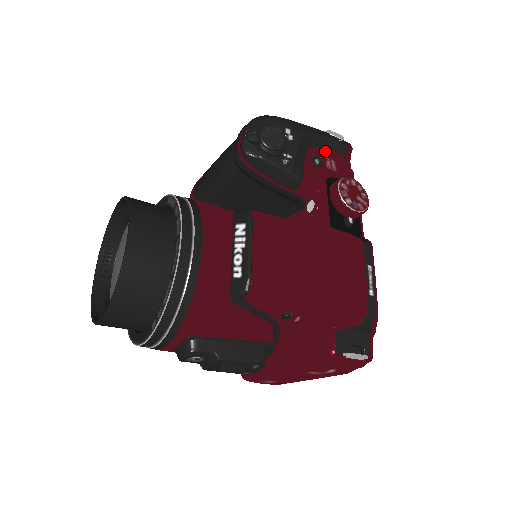
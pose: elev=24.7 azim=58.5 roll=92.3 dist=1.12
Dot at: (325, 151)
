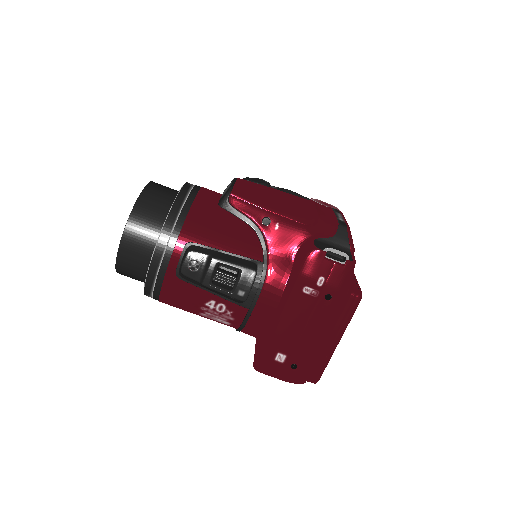
Dot at: occluded
